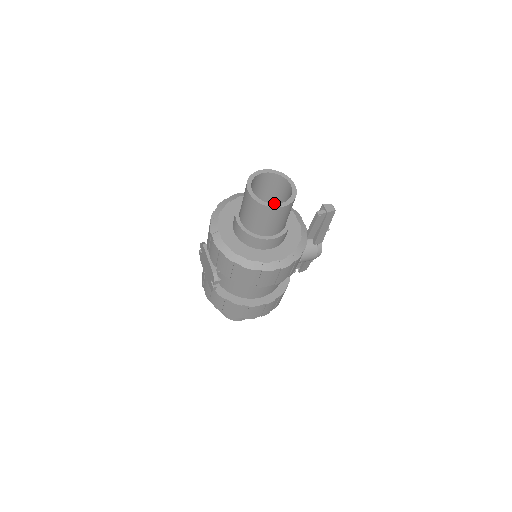
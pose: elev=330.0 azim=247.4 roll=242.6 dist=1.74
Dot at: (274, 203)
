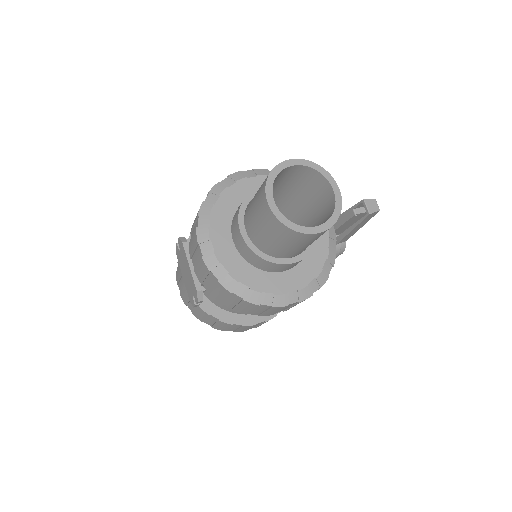
Dot at: (297, 201)
